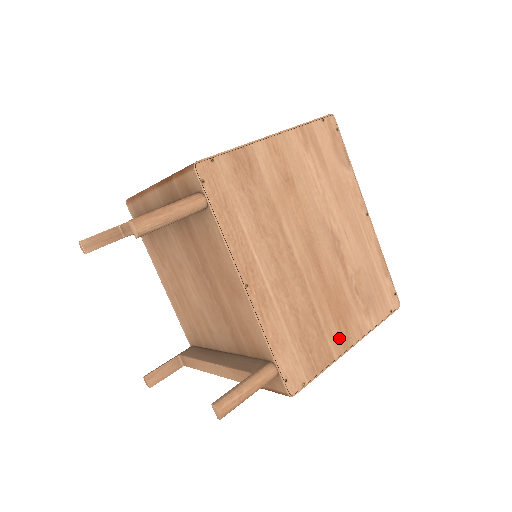
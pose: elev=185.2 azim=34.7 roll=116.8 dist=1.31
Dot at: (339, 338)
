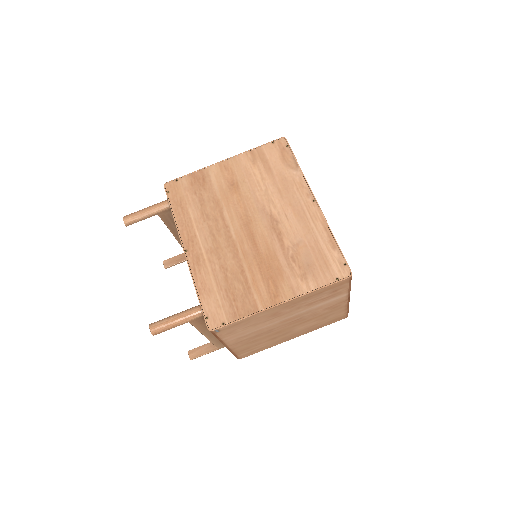
Dot at: (267, 294)
